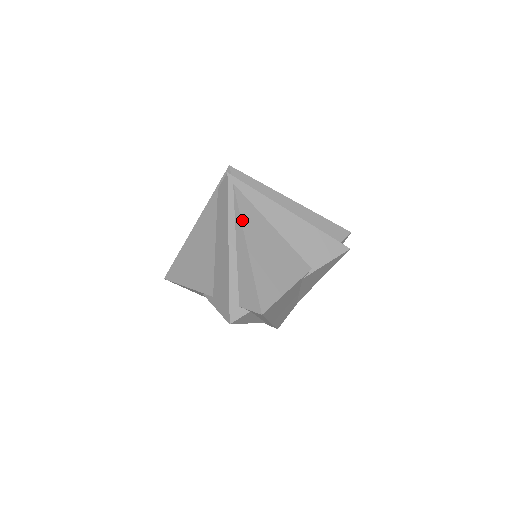
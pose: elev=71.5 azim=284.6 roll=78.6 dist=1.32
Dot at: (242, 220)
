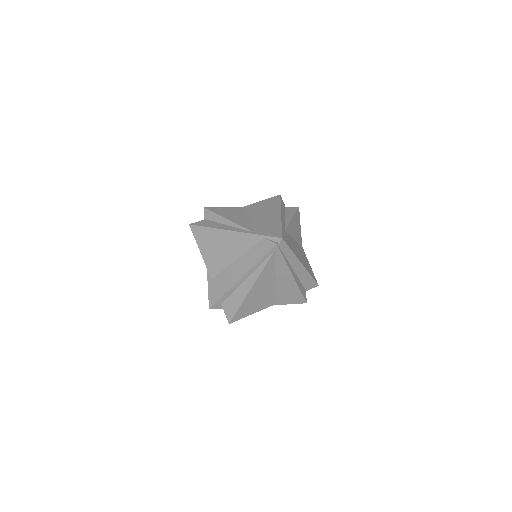
Dot at: (261, 274)
